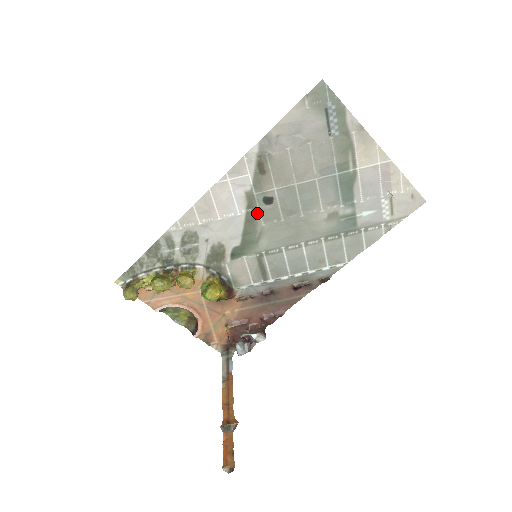
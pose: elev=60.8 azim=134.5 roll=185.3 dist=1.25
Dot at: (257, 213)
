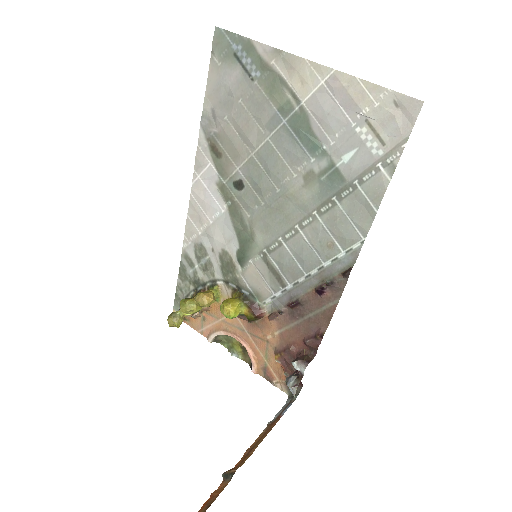
Dot at: (237, 204)
